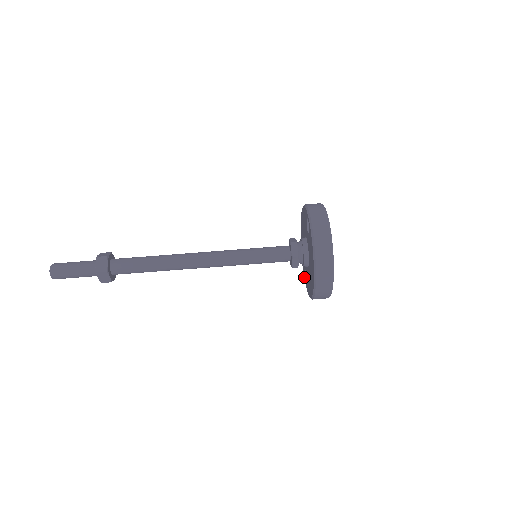
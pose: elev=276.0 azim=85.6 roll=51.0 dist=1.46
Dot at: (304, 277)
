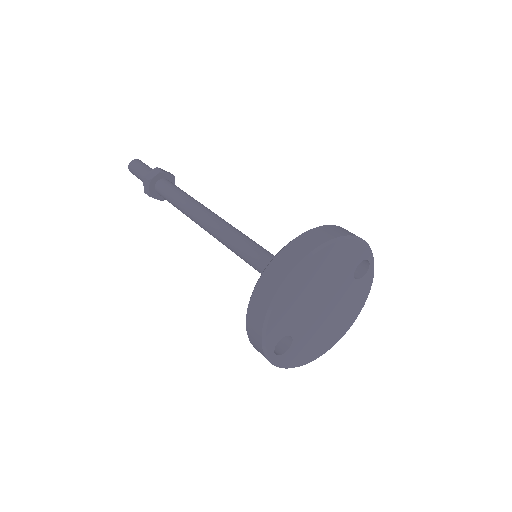
Dot at: occluded
